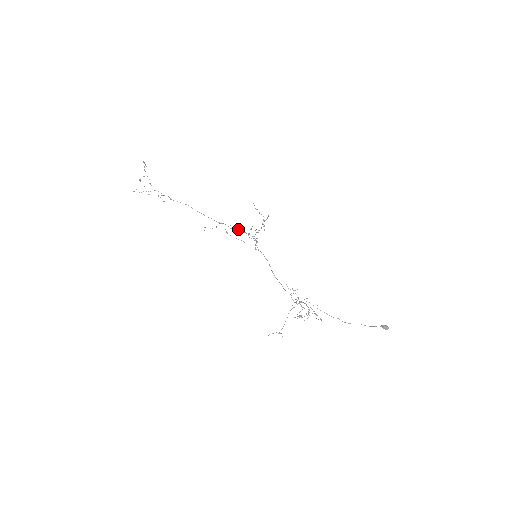
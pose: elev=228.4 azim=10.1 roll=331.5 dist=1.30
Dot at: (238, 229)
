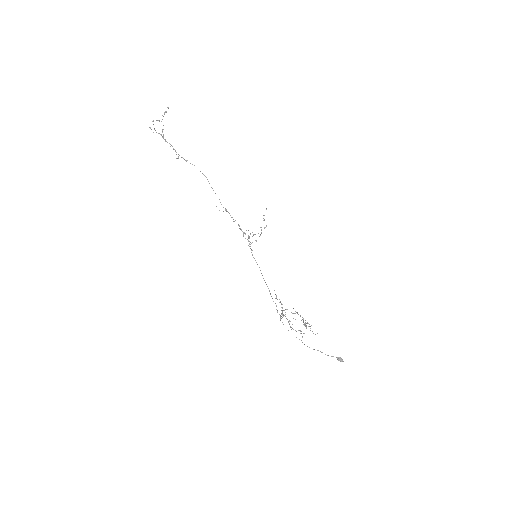
Dot at: (238, 224)
